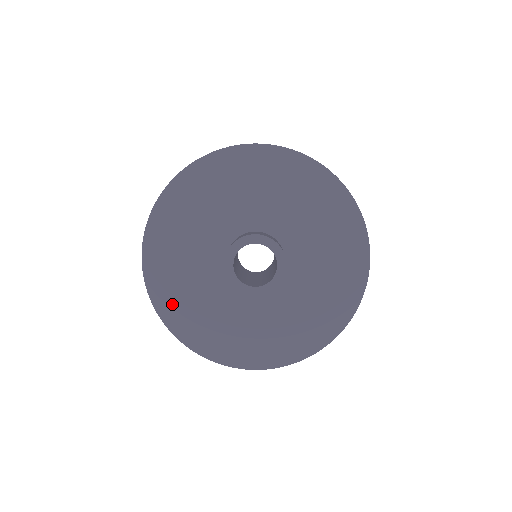
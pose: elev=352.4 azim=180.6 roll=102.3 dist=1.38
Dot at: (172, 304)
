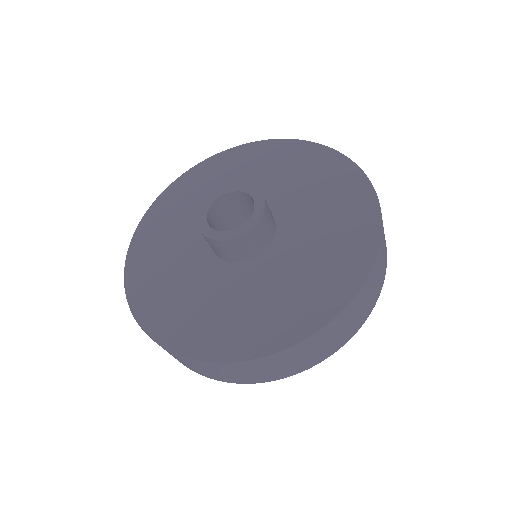
Dot at: (146, 245)
